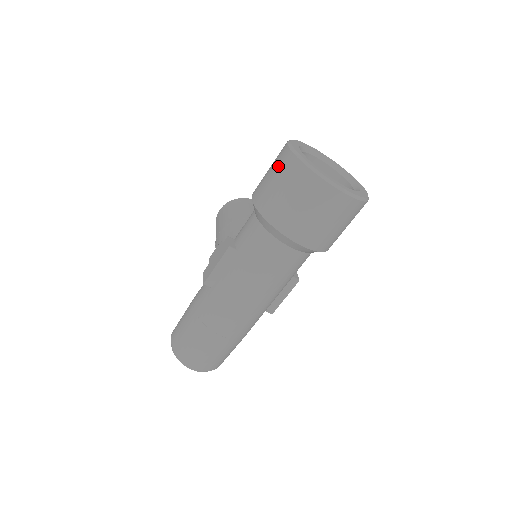
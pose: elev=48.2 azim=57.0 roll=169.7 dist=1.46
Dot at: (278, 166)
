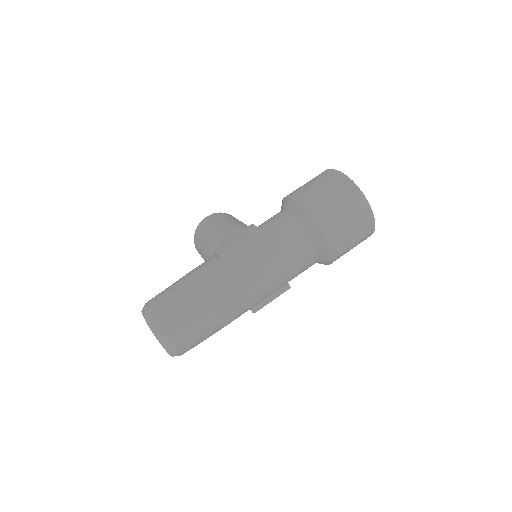
Dot at: (325, 180)
